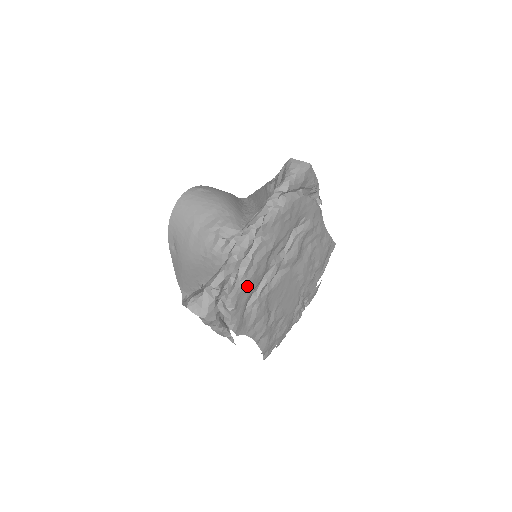
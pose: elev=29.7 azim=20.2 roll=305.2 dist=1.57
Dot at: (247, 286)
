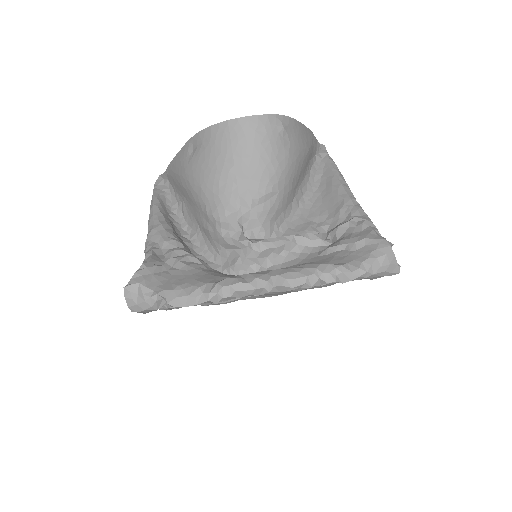
Dot at: occluded
